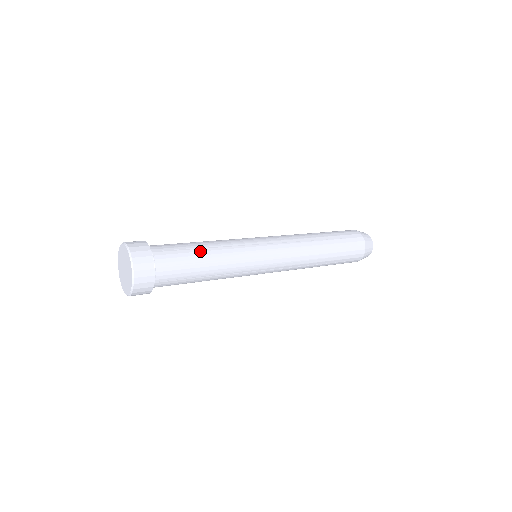
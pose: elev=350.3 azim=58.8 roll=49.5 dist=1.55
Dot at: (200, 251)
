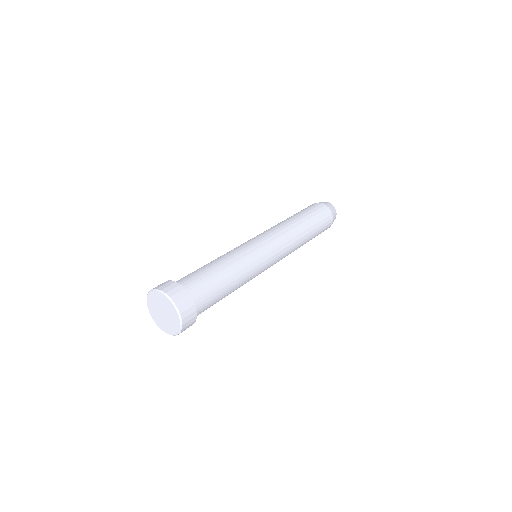
Dot at: (220, 272)
